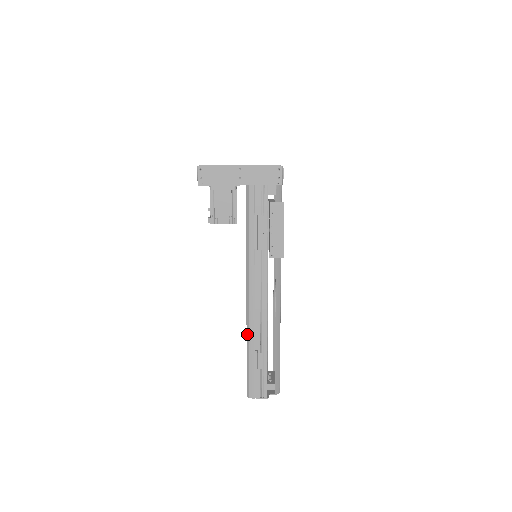
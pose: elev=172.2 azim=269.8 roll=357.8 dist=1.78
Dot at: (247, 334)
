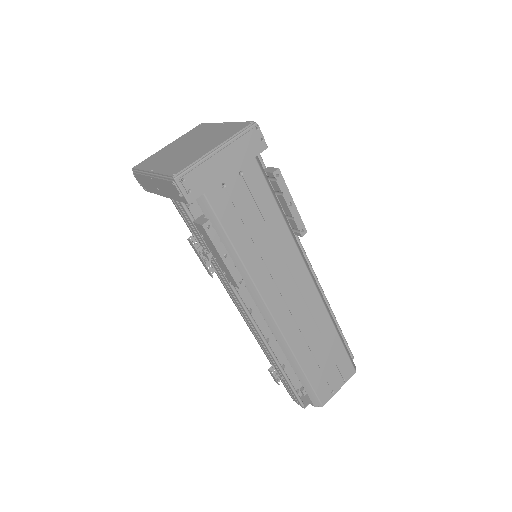
Dot at: occluded
